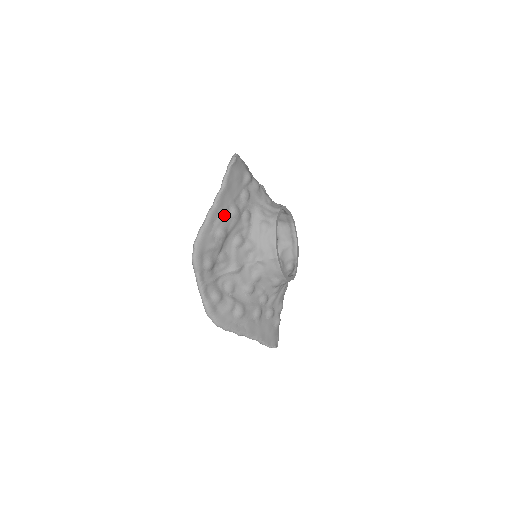
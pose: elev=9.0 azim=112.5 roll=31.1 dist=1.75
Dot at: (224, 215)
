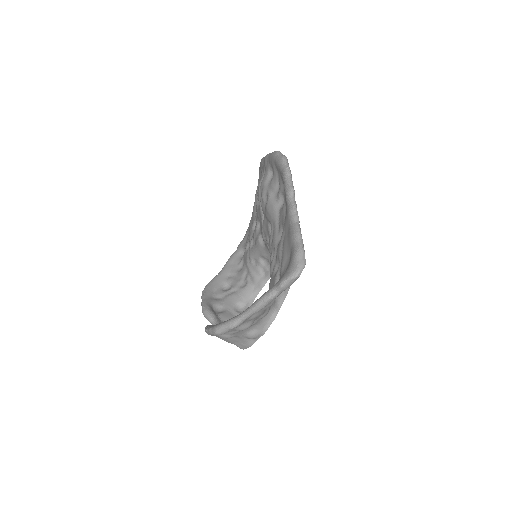
Dot at: occluded
